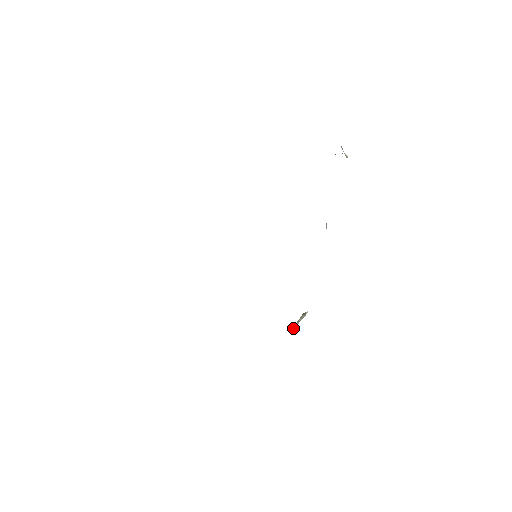
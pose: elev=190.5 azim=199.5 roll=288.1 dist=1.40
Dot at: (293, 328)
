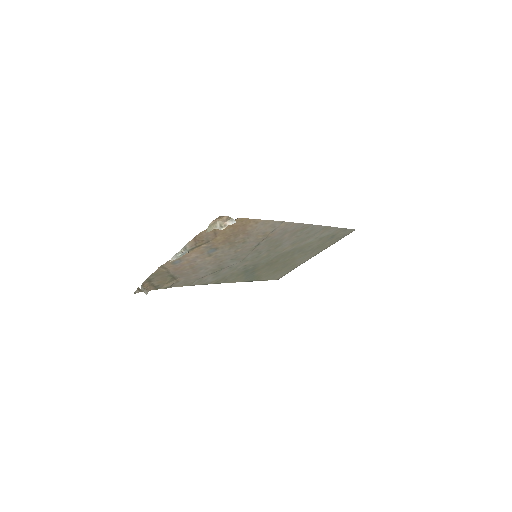
Dot at: (144, 292)
